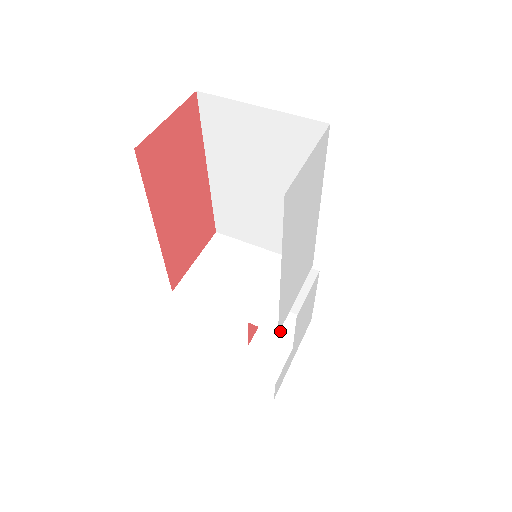
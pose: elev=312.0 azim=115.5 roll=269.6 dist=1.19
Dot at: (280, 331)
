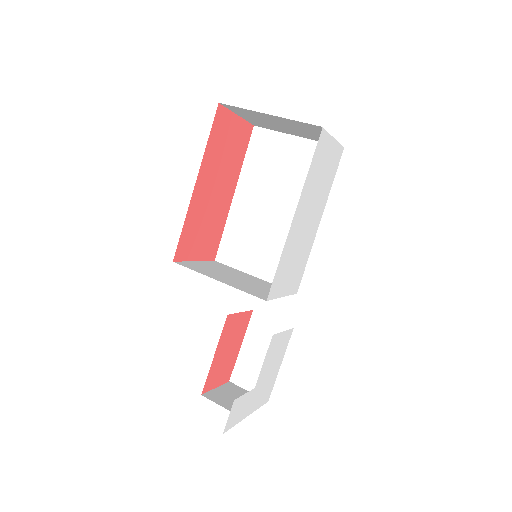
Dot at: (236, 397)
